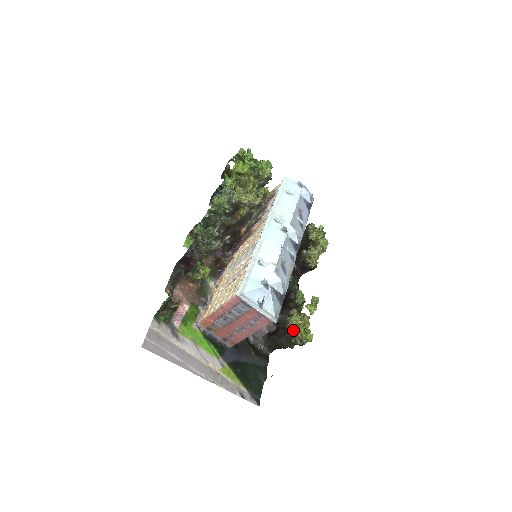
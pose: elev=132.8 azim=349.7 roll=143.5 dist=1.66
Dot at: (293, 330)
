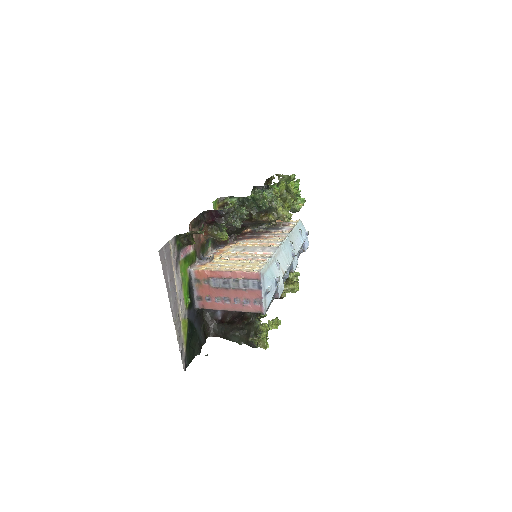
Dot at: (263, 330)
